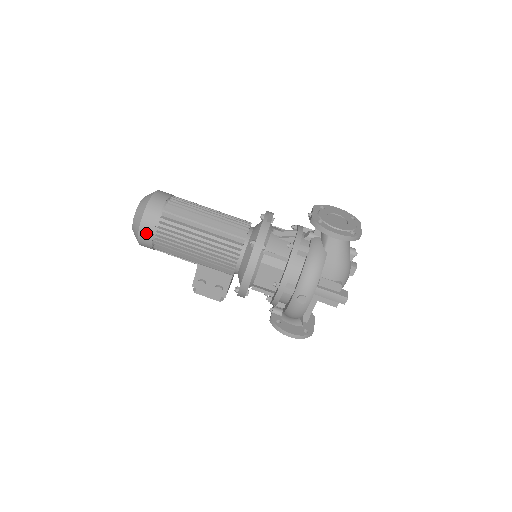
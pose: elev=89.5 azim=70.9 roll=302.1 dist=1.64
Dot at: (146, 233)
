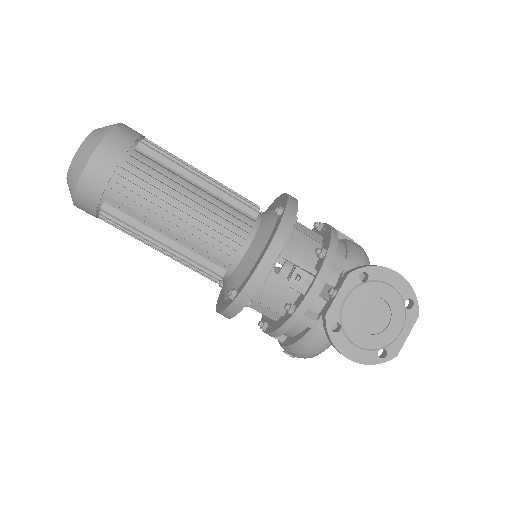
Dot at: (86, 212)
